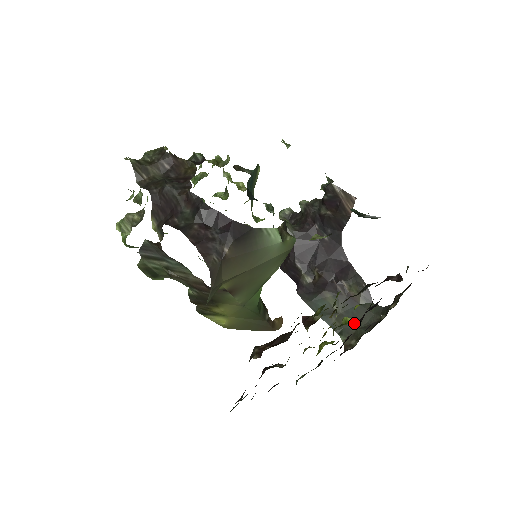
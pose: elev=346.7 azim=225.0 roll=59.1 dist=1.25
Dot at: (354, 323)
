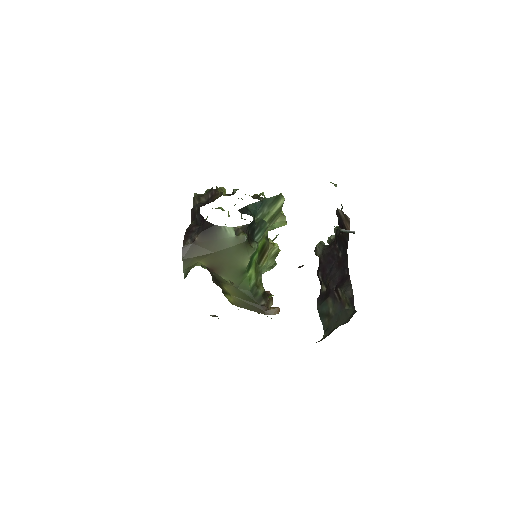
Dot at: (335, 323)
